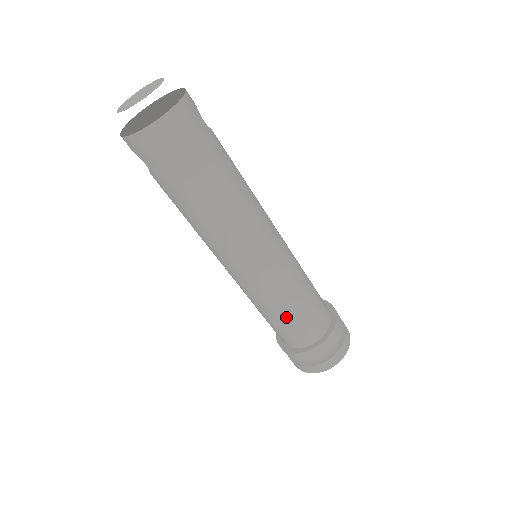
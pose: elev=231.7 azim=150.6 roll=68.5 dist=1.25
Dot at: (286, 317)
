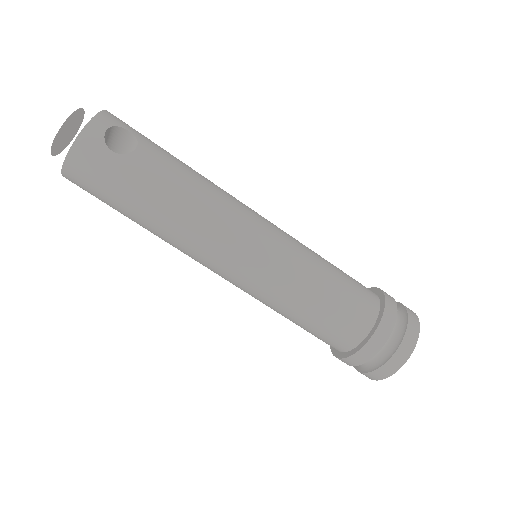
Dot at: (296, 323)
